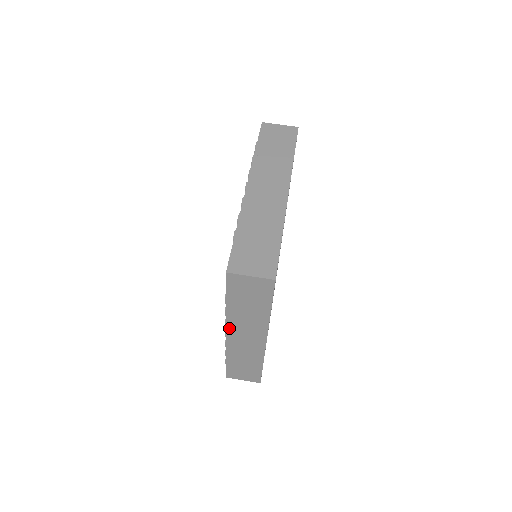
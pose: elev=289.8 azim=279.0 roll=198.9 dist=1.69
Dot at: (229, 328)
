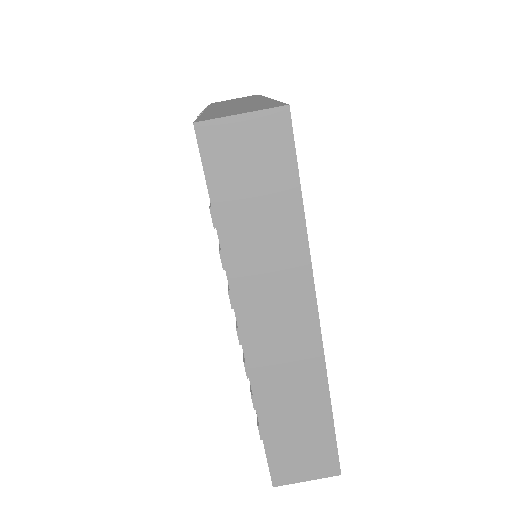
Dot at: (240, 311)
